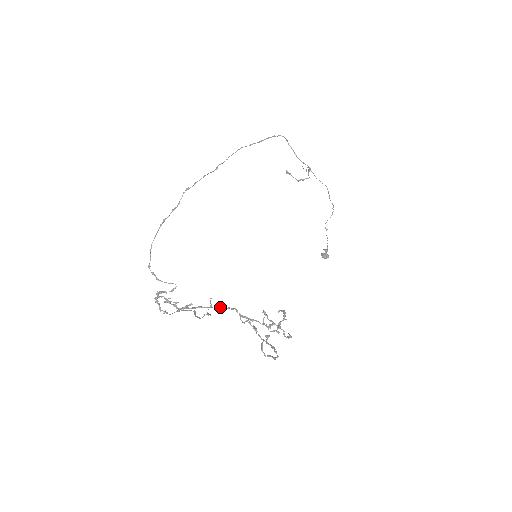
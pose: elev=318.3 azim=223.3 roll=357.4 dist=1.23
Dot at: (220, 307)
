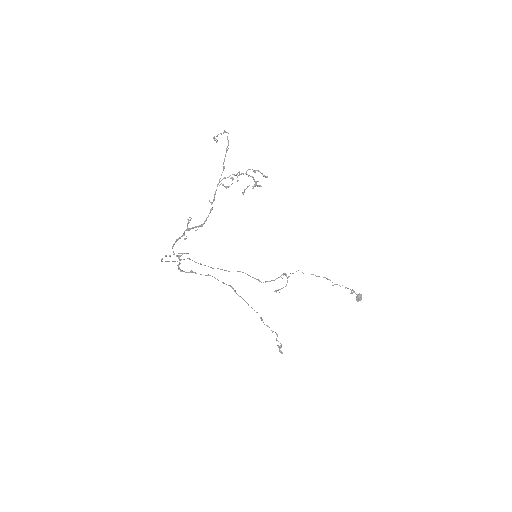
Dot at: (211, 208)
